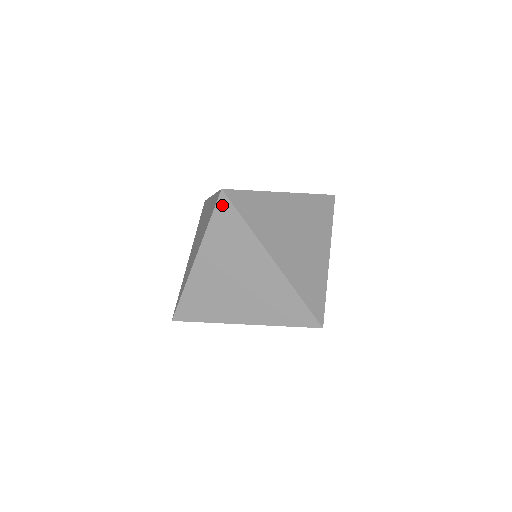
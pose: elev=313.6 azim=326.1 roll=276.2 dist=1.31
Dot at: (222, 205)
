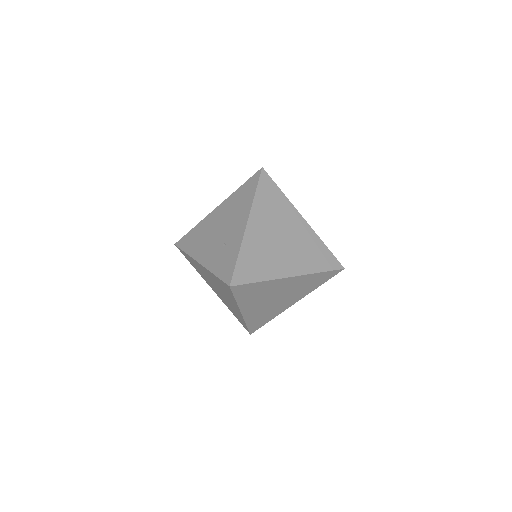
Dot at: (237, 290)
